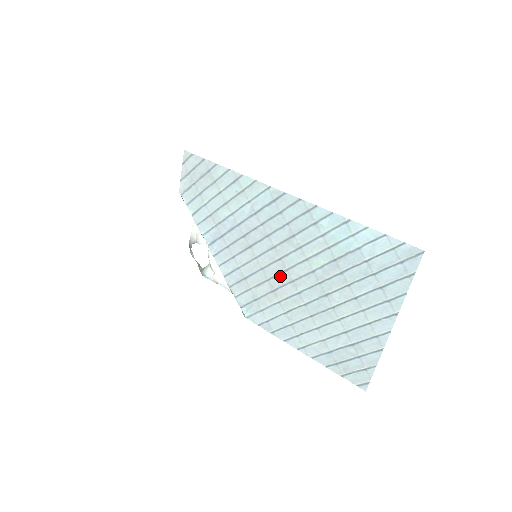
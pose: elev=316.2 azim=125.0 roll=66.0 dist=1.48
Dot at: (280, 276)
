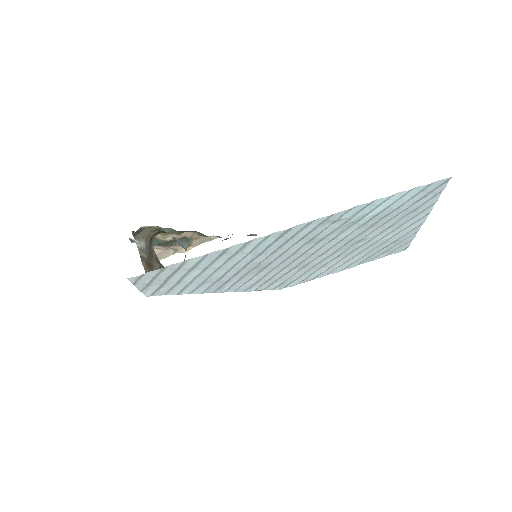
Dot at: (307, 259)
